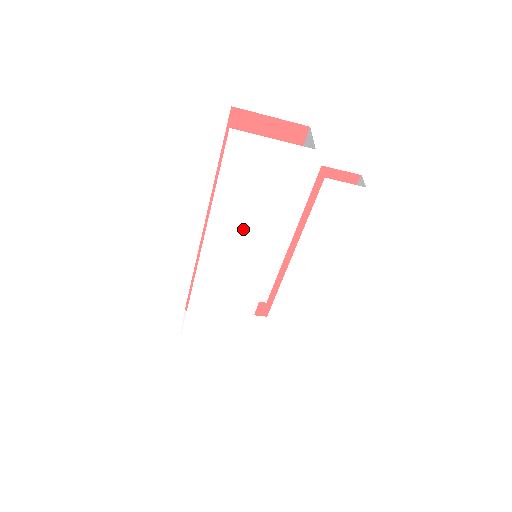
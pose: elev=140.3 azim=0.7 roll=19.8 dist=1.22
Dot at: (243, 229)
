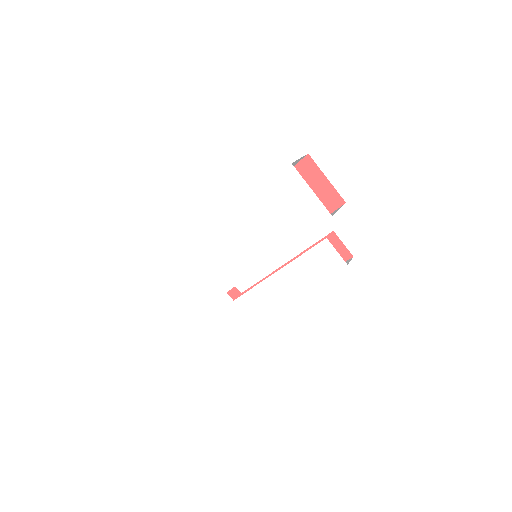
Dot at: (258, 230)
